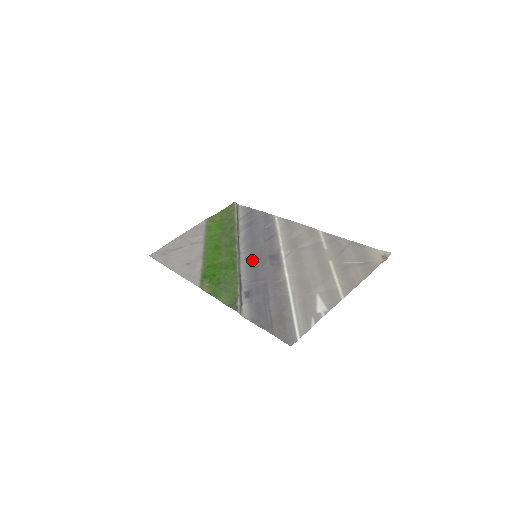
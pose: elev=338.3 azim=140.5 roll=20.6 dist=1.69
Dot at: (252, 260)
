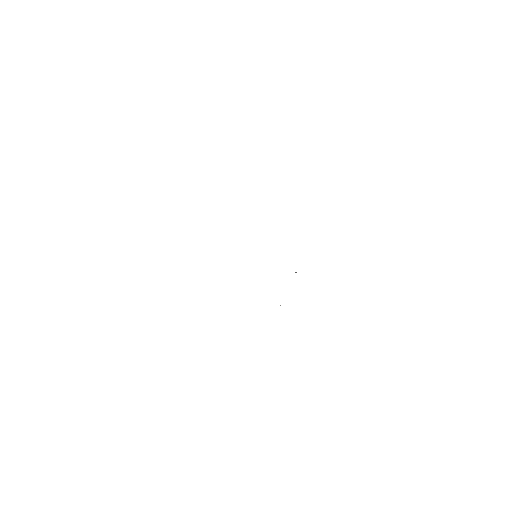
Dot at: occluded
